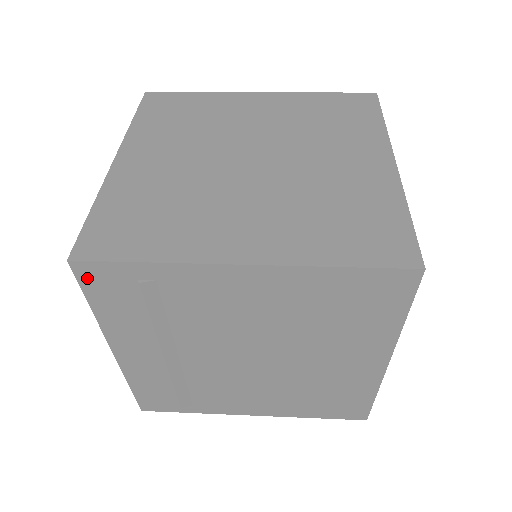
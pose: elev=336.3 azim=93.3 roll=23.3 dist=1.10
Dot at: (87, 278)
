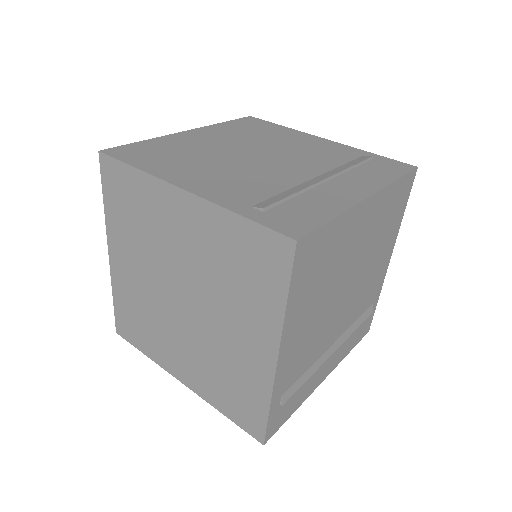
Dot at: occluded
